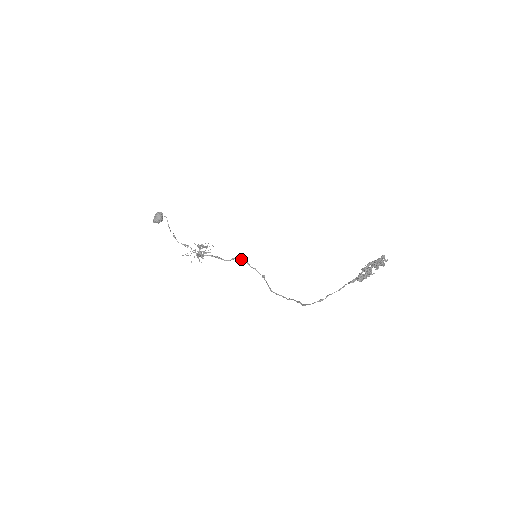
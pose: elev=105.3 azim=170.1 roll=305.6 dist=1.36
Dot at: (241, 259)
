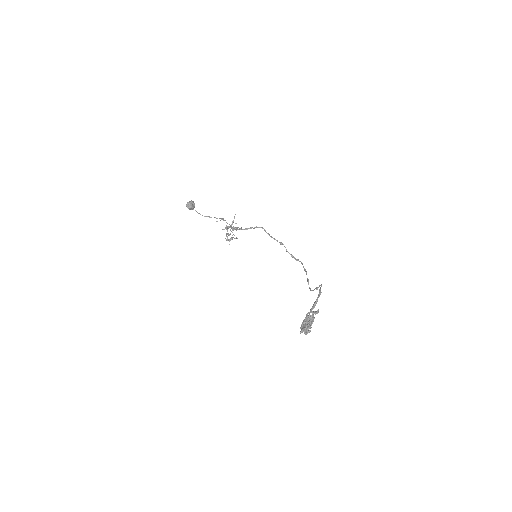
Dot at: occluded
